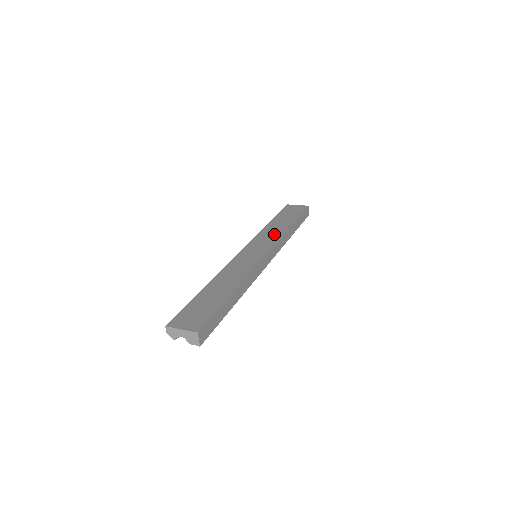
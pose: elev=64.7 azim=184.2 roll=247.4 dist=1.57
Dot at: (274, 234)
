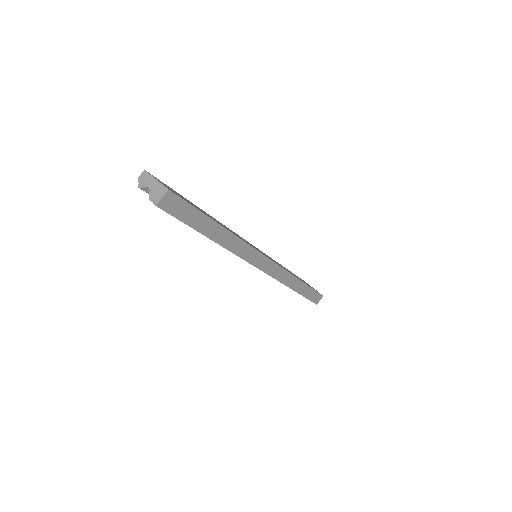
Dot at: occluded
